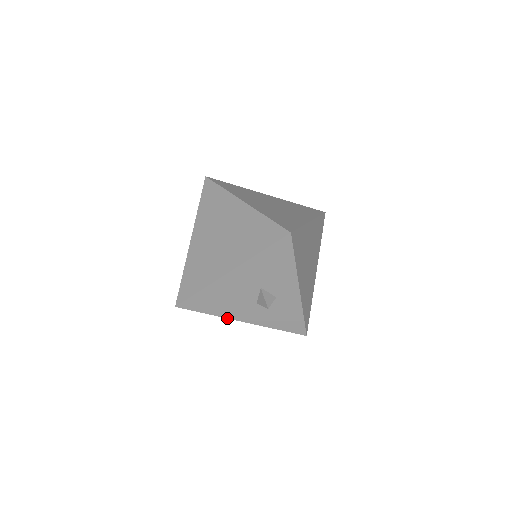
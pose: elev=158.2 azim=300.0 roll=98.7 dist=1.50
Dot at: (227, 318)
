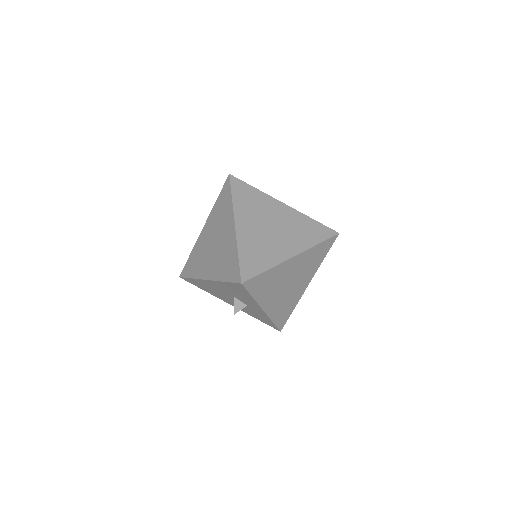
Dot at: (217, 297)
